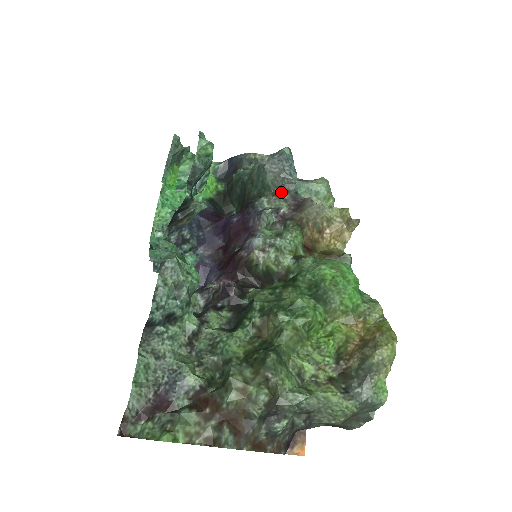
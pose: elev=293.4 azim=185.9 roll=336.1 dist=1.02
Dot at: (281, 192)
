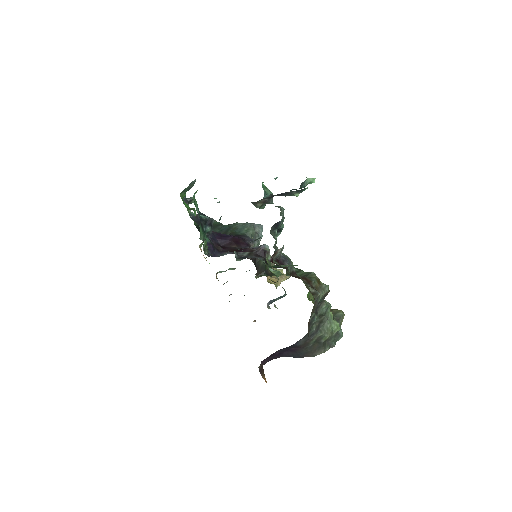
Dot at: occluded
